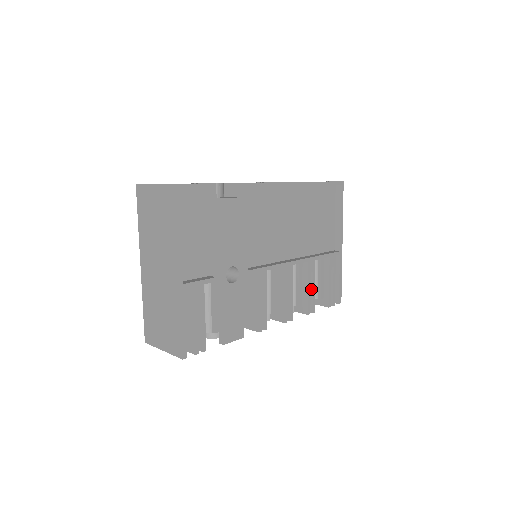
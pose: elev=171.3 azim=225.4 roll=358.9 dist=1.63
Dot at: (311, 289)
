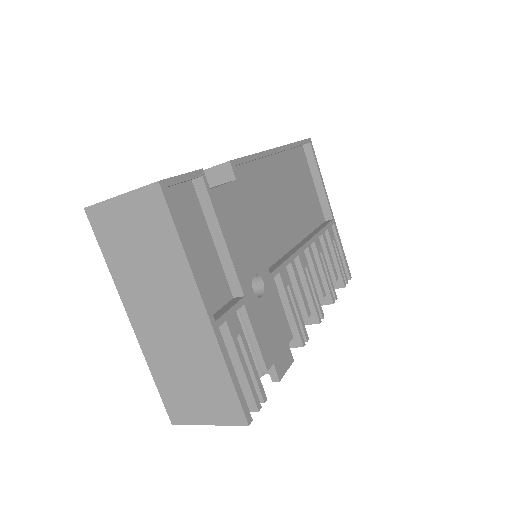
Dot at: occluded
